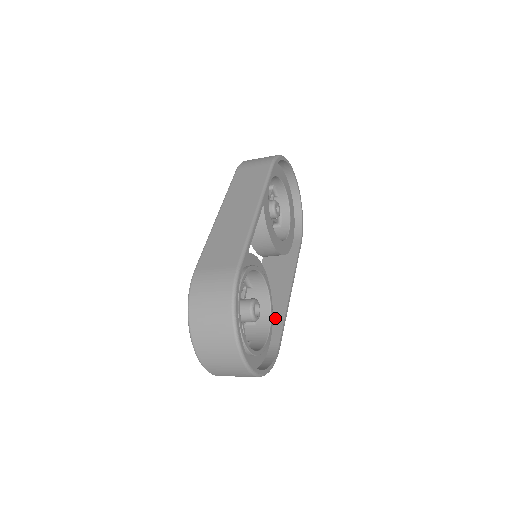
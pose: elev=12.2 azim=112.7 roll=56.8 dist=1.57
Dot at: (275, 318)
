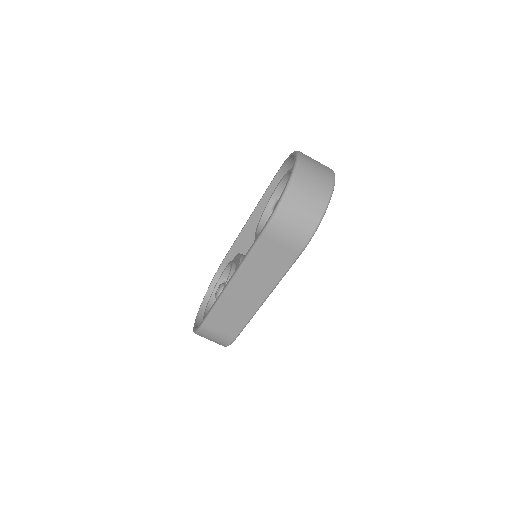
Dot at: occluded
